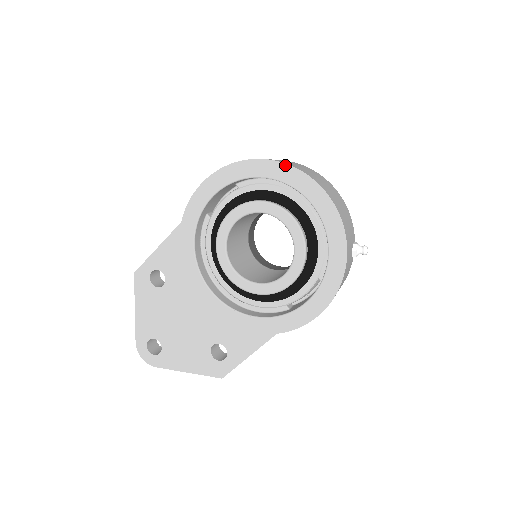
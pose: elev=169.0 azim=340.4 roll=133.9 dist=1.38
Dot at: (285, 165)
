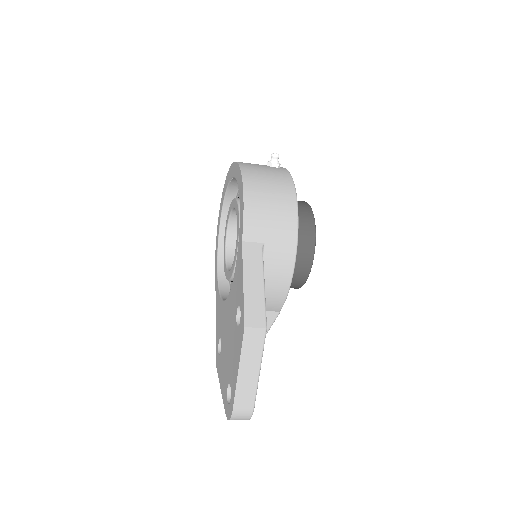
Dot at: (221, 203)
